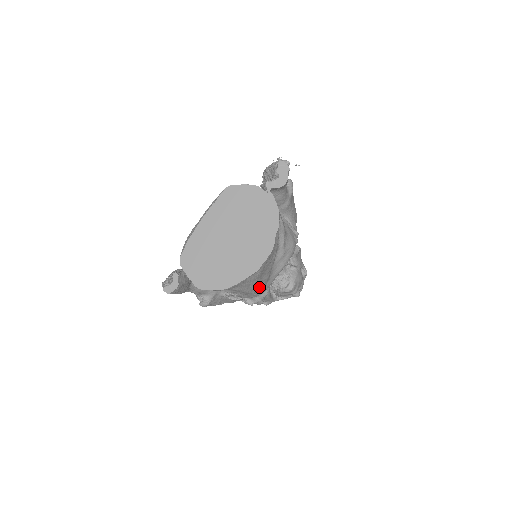
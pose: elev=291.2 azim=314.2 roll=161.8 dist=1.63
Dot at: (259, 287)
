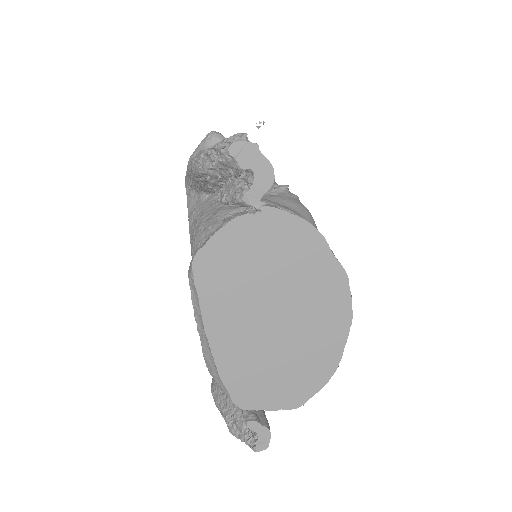
Dot at: occluded
